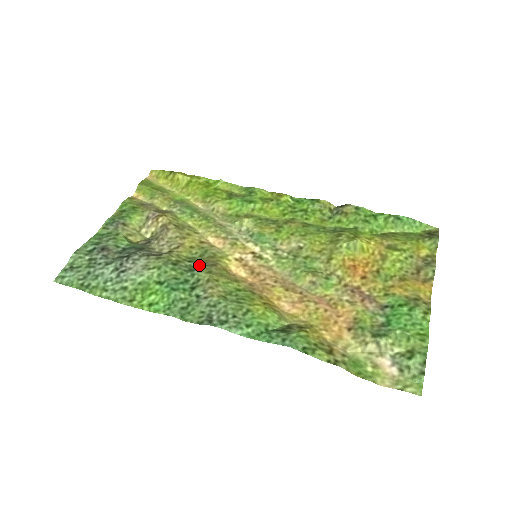
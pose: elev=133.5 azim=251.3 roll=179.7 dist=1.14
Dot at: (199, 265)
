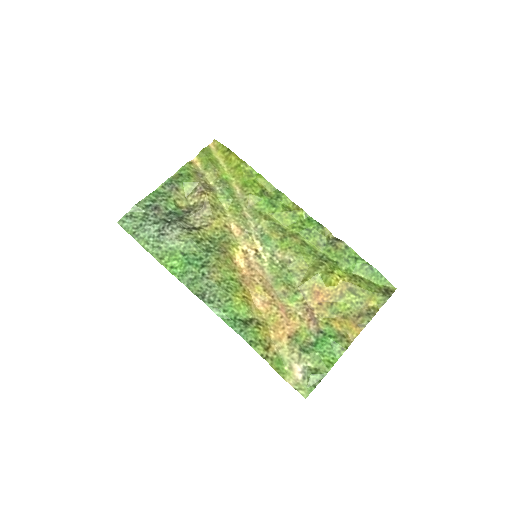
Dot at: (214, 248)
